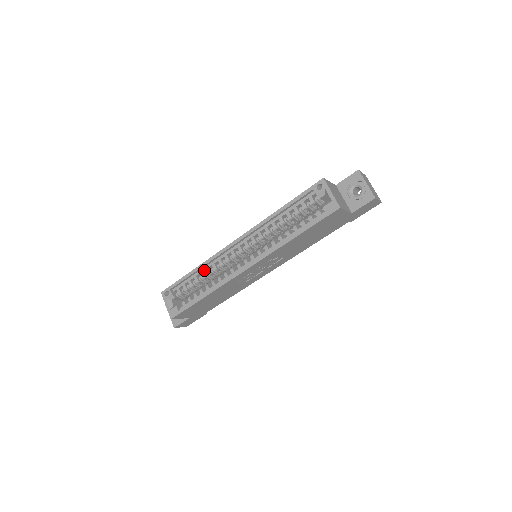
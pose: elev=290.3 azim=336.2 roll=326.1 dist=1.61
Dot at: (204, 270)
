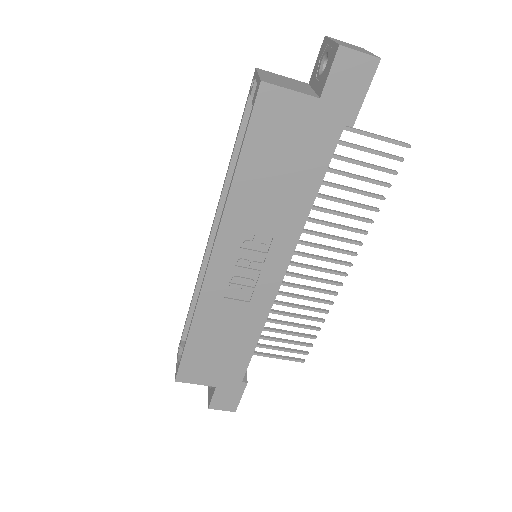
Dot at: occluded
